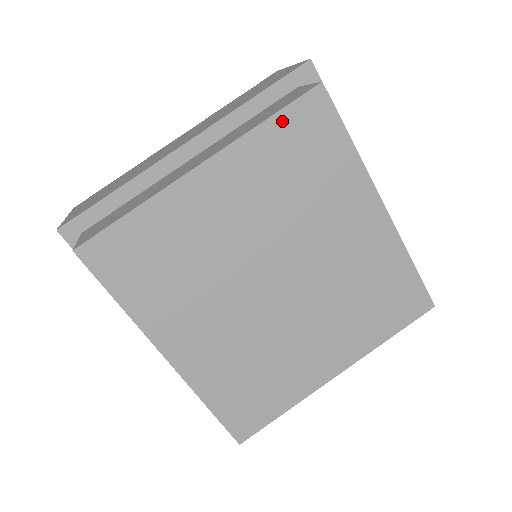
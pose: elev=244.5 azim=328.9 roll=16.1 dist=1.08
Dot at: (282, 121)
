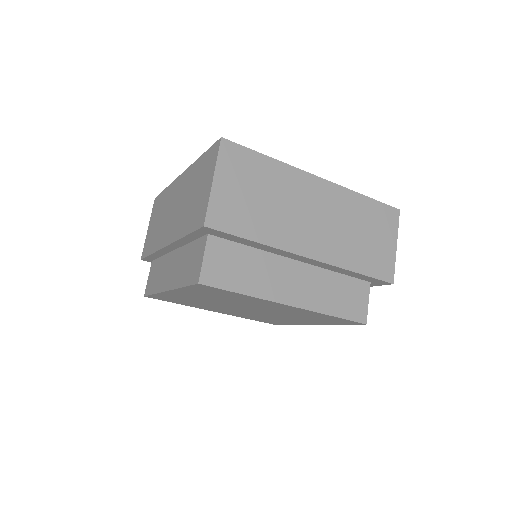
Dot at: (191, 288)
